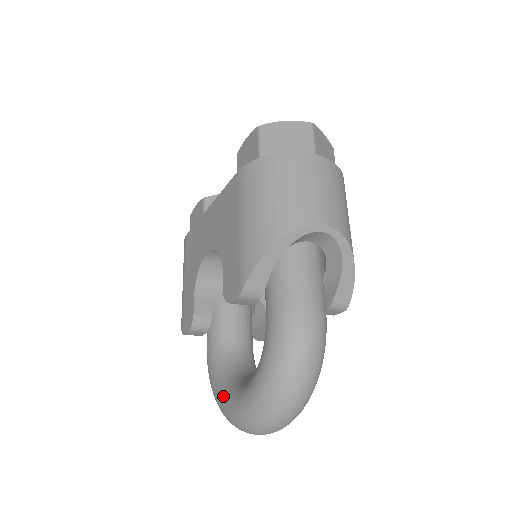
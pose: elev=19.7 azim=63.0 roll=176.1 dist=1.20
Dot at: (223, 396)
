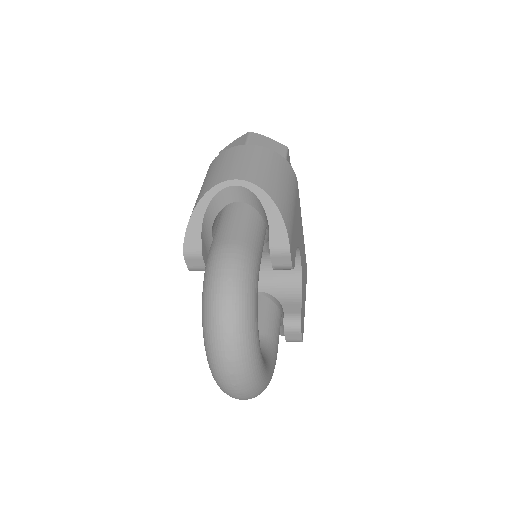
Dot at: occluded
